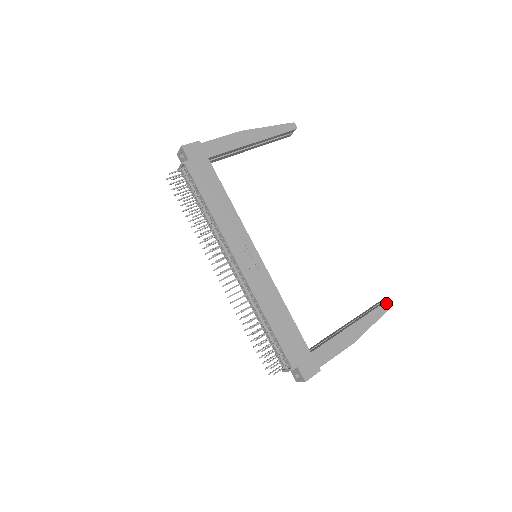
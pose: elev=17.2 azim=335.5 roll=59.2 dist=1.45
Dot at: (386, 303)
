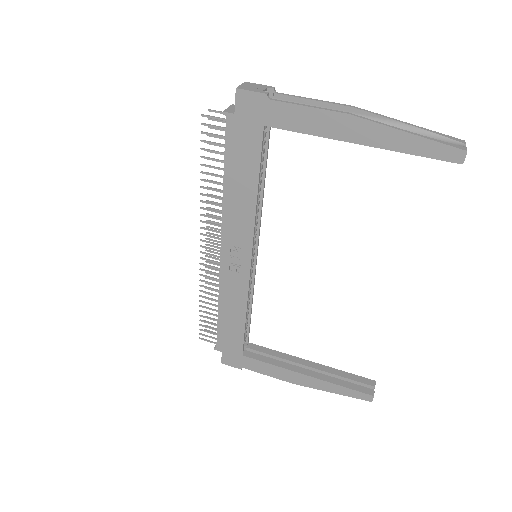
Dot at: (365, 395)
